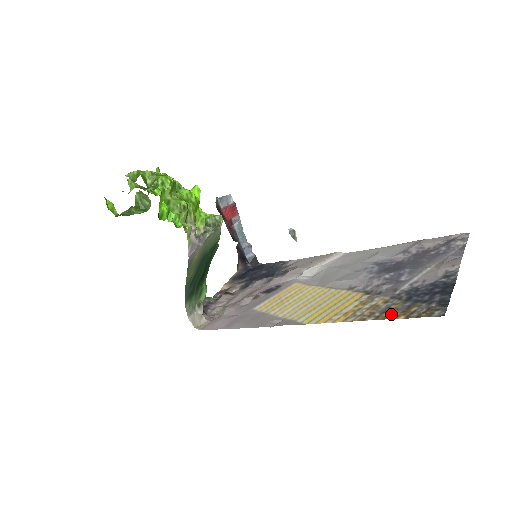
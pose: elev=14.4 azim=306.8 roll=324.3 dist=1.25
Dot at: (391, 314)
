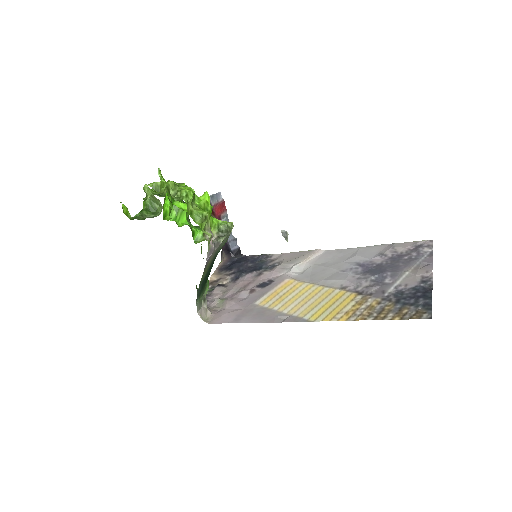
Dot at: (387, 315)
